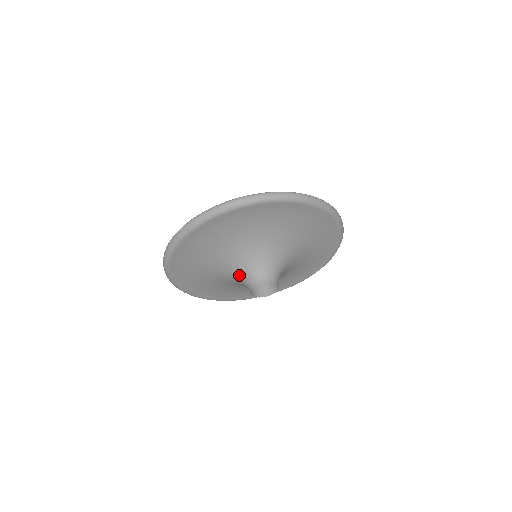
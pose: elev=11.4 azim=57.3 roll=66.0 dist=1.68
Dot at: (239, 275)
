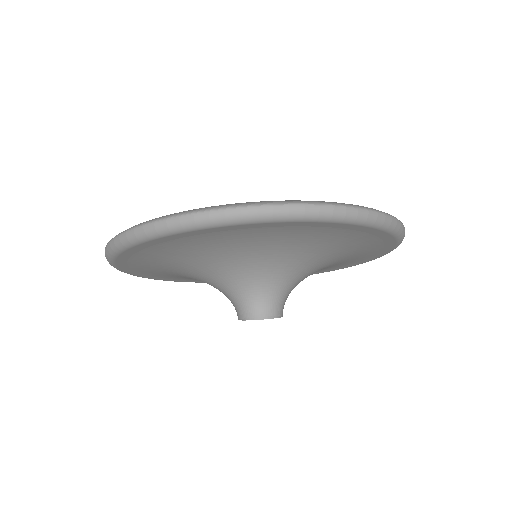
Dot at: occluded
